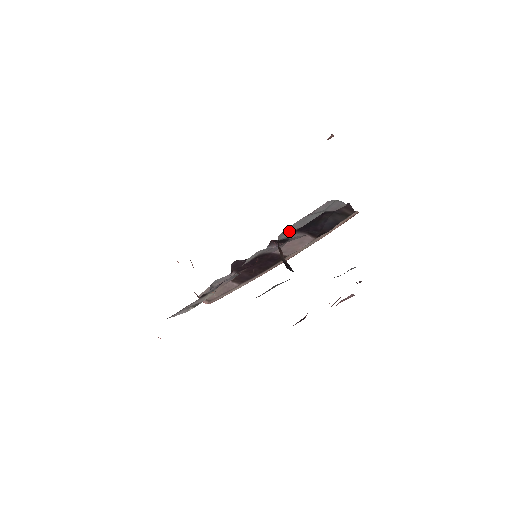
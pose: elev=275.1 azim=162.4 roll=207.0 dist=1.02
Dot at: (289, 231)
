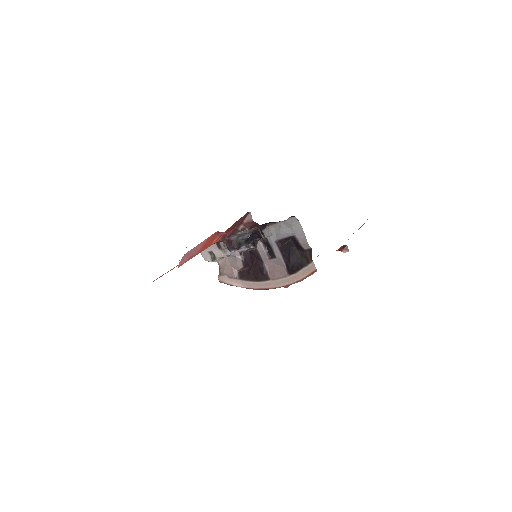
Dot at: (273, 233)
